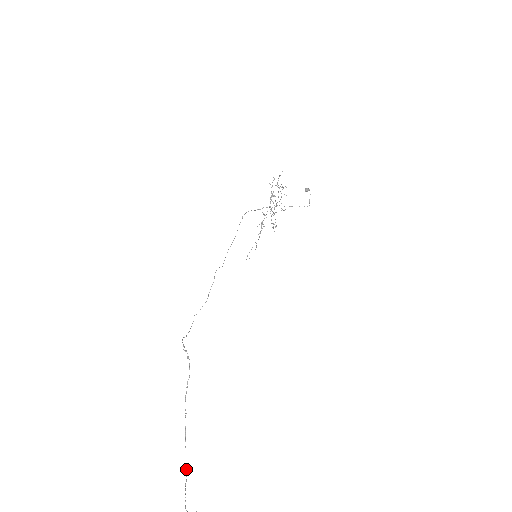
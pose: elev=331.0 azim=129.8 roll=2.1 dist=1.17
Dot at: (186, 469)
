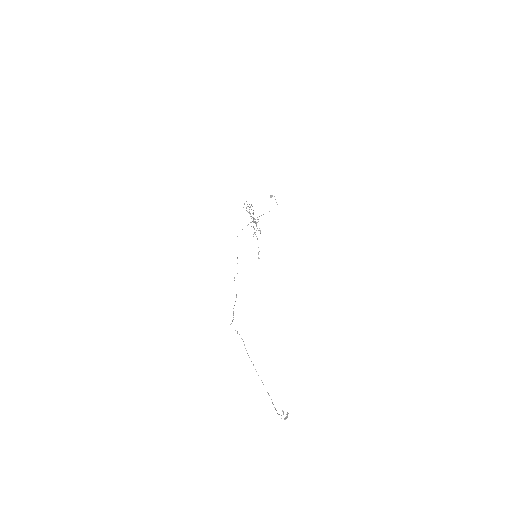
Dot at: (268, 393)
